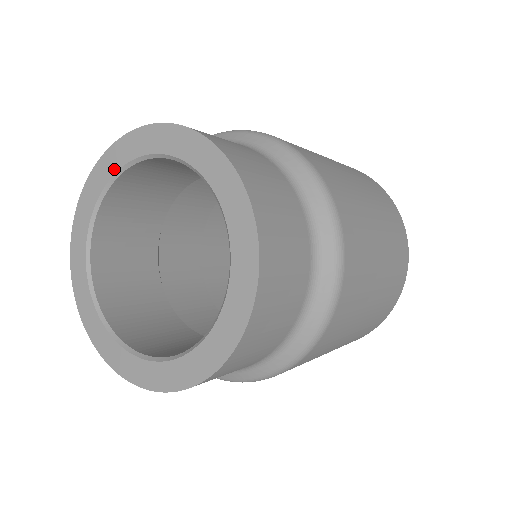
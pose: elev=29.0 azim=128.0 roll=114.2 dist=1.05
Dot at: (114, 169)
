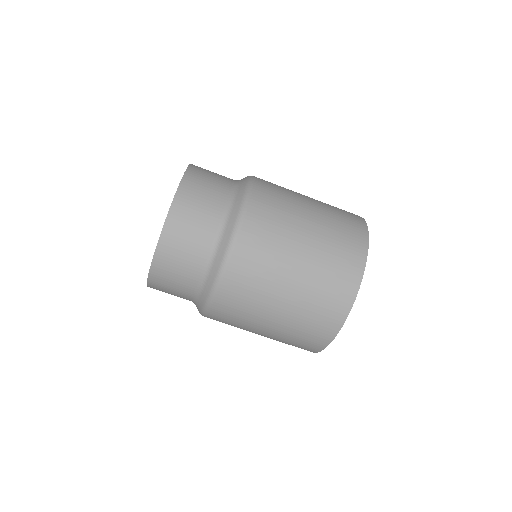
Dot at: occluded
